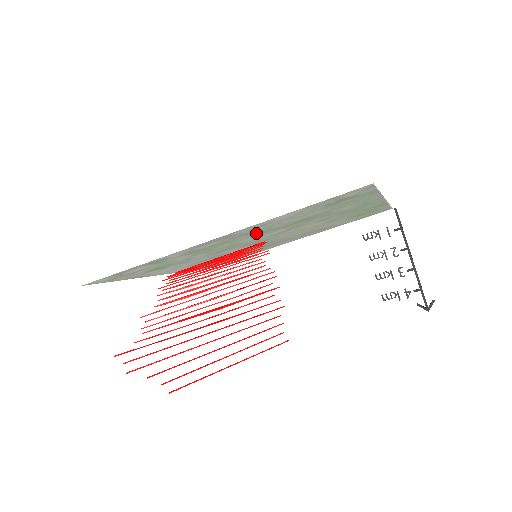
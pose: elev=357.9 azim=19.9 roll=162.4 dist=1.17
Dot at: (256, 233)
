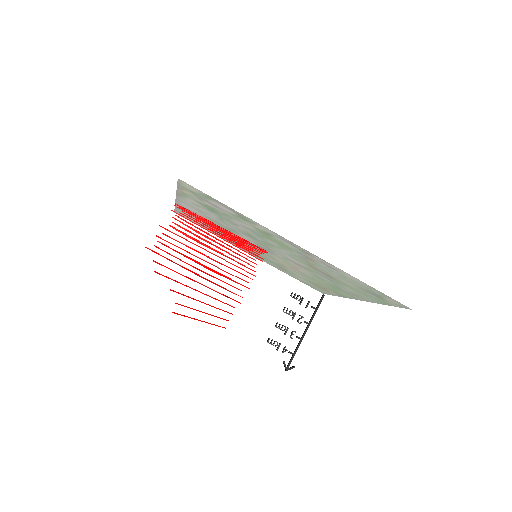
Dot at: (304, 259)
